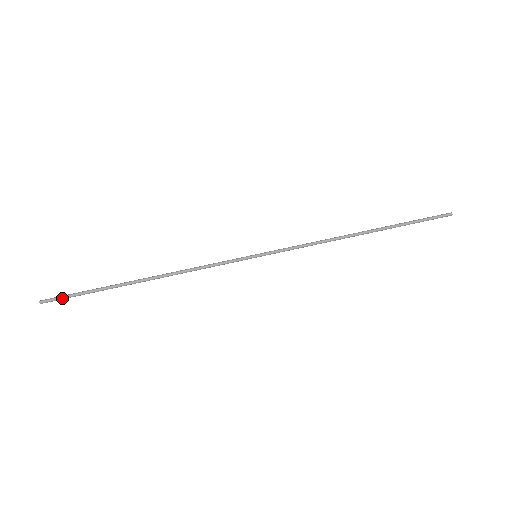
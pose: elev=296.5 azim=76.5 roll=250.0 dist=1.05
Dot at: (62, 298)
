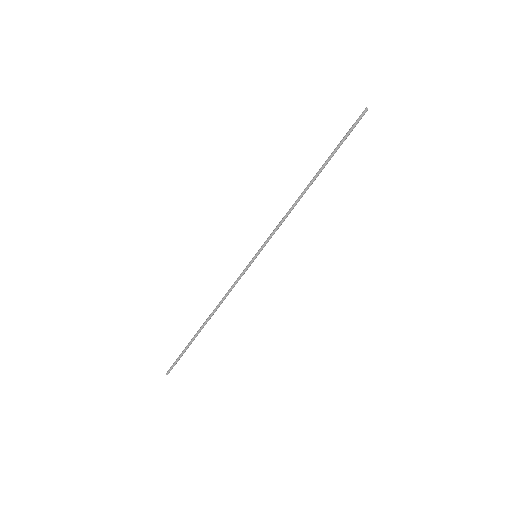
Dot at: (175, 364)
